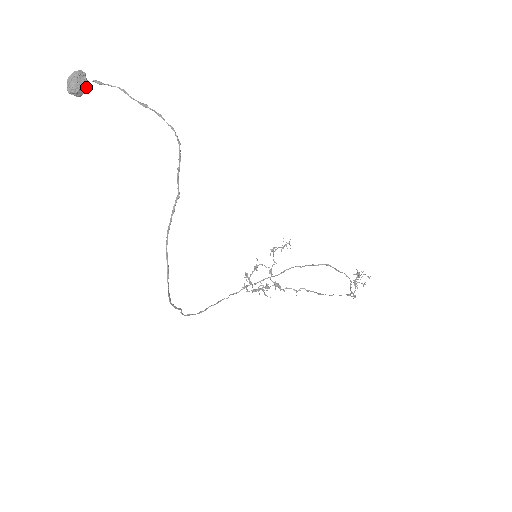
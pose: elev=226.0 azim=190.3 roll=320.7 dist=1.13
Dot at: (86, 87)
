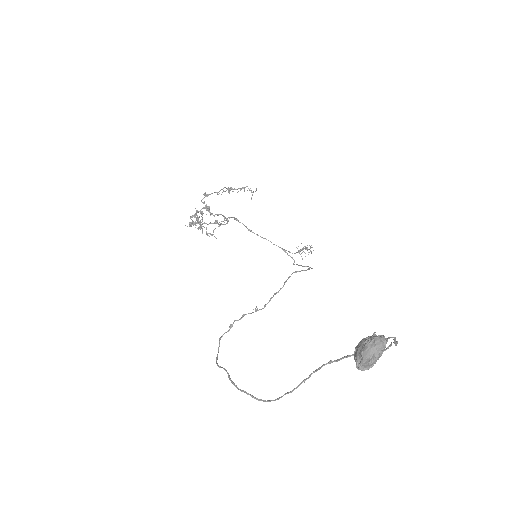
Dot at: occluded
